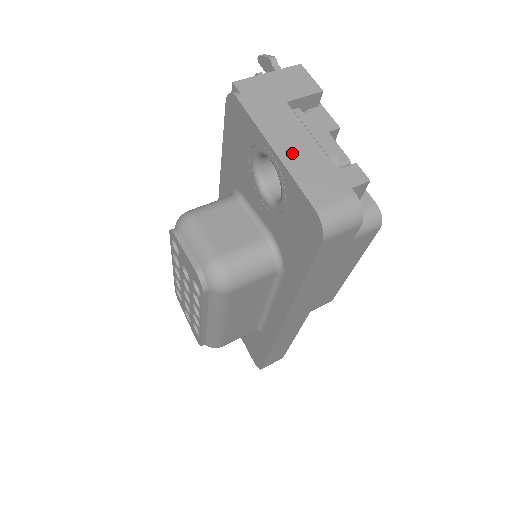
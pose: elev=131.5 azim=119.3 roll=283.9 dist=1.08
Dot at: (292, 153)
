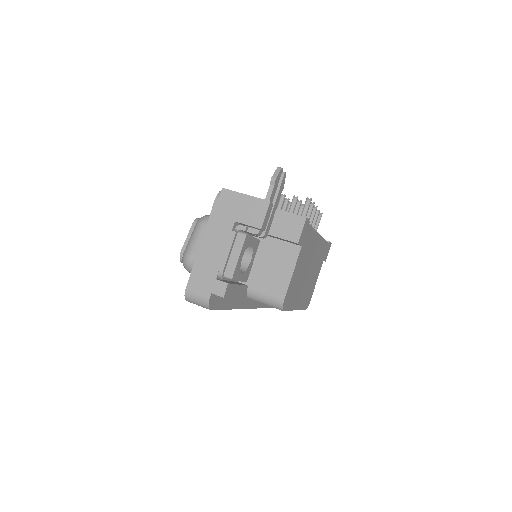
Dot at: (206, 253)
